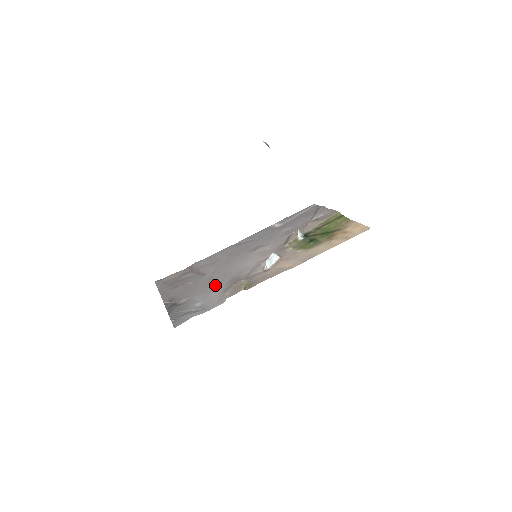
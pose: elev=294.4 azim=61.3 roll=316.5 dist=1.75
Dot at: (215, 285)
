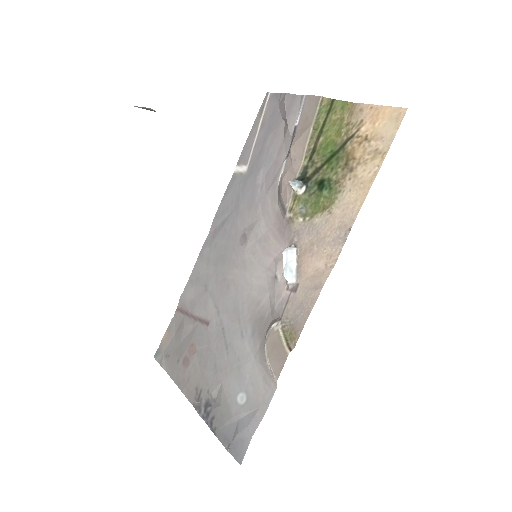
Dot at: (238, 345)
